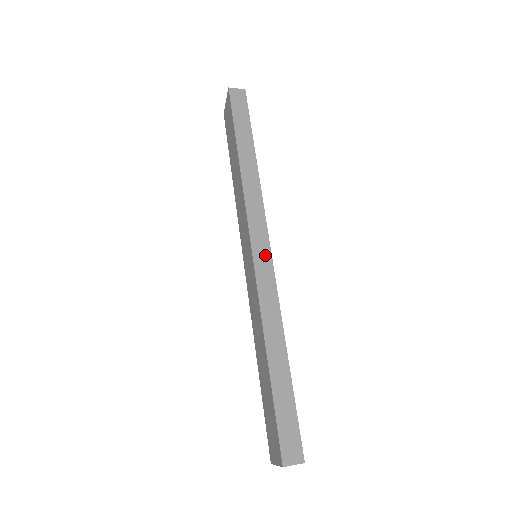
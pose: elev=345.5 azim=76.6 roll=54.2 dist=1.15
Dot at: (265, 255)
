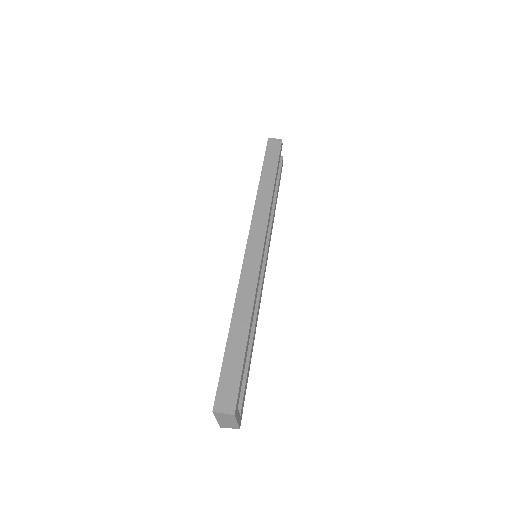
Dot at: (257, 250)
